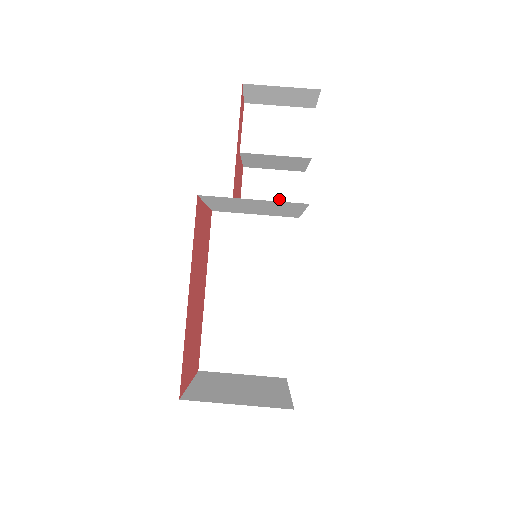
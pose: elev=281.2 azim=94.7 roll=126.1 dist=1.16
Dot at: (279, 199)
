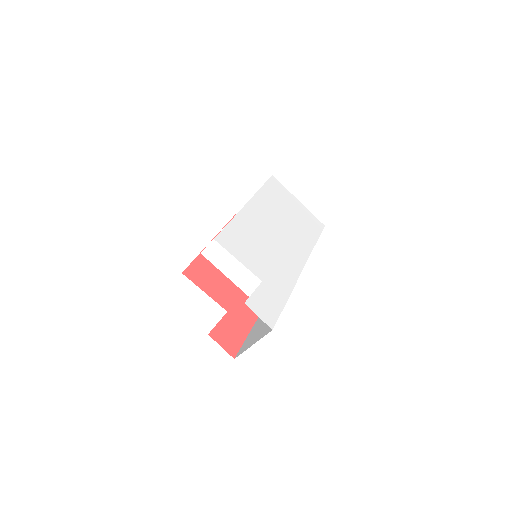
Dot at: occluded
